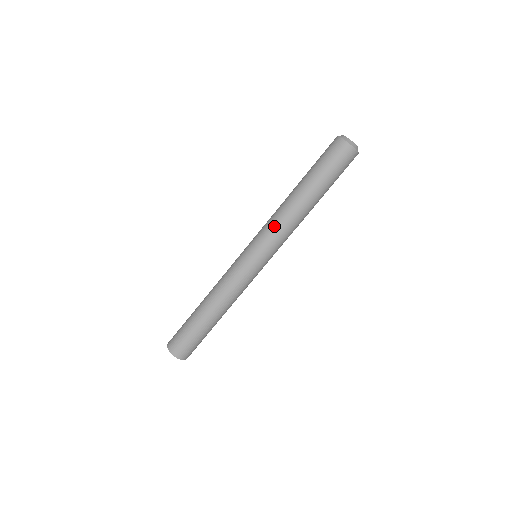
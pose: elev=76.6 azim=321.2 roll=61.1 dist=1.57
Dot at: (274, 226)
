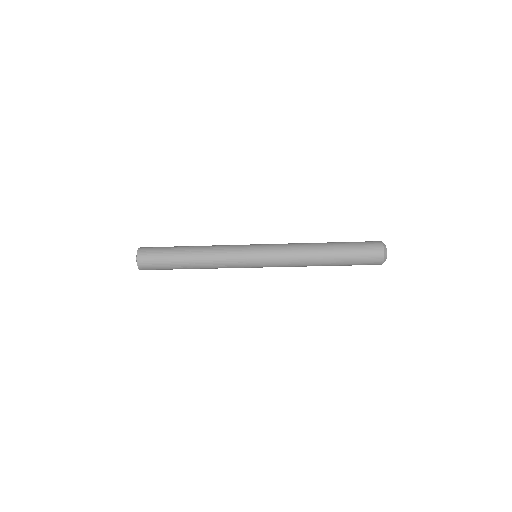
Dot at: occluded
